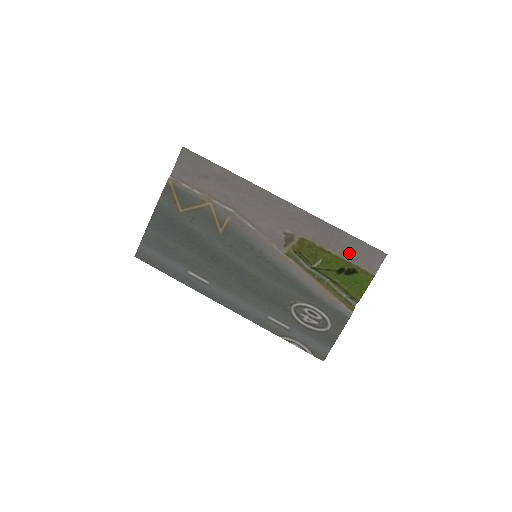
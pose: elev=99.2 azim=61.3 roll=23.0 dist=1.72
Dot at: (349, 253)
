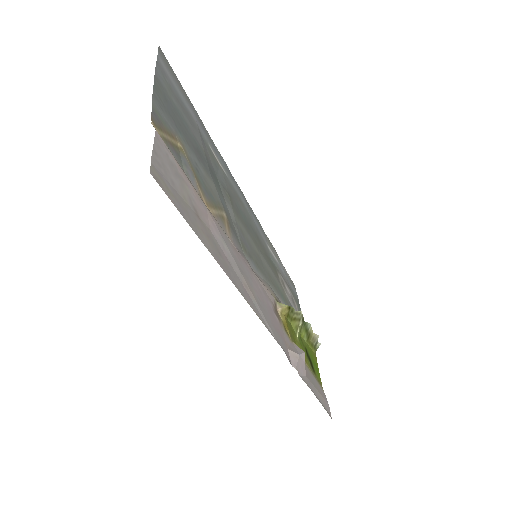
Dot at: (312, 378)
